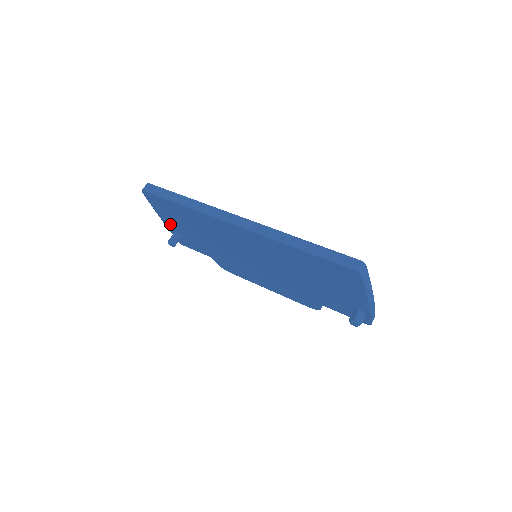
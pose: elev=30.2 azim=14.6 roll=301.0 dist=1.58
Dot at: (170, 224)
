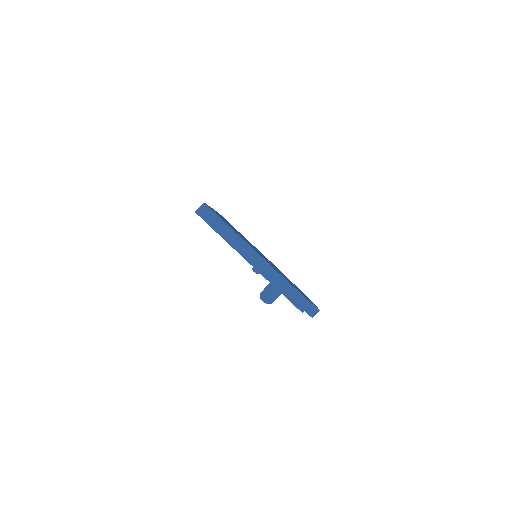
Dot at: occluded
